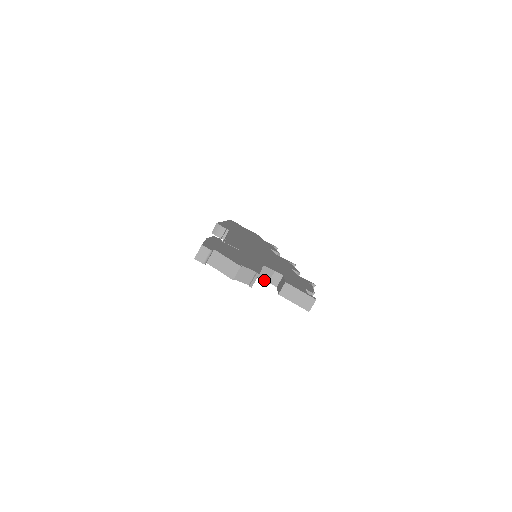
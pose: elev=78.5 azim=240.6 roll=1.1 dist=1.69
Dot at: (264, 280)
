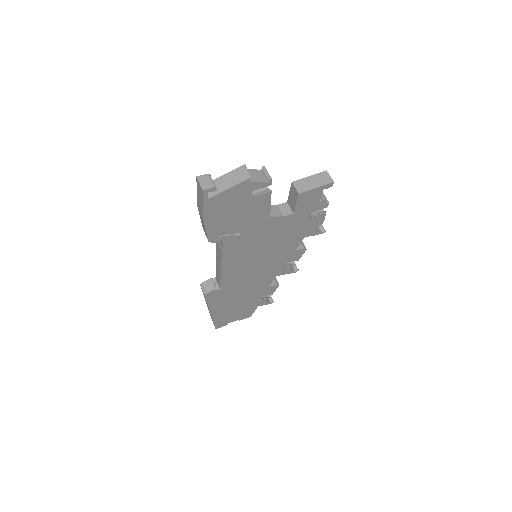
Dot at: (278, 216)
